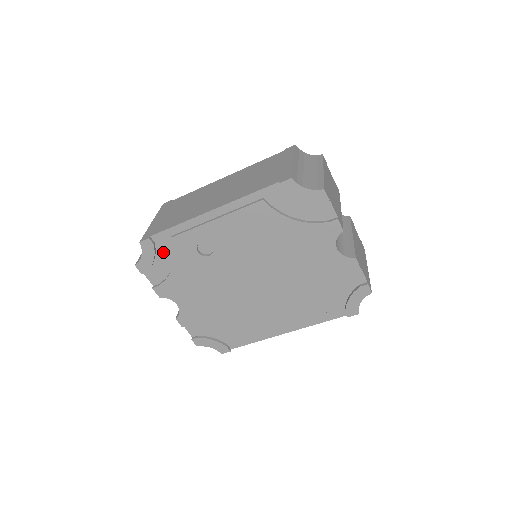
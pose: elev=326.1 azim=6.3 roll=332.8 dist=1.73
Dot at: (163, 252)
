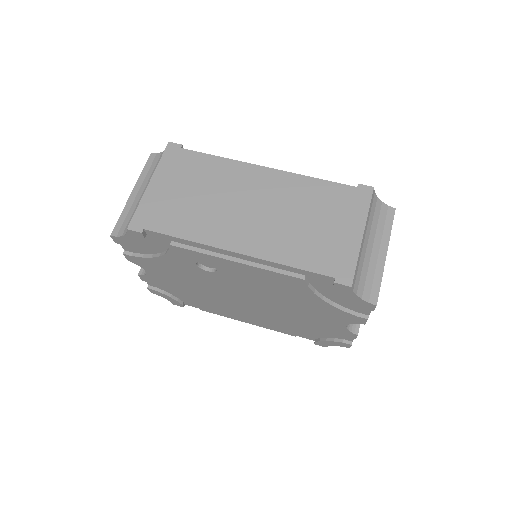
Dot at: (153, 242)
